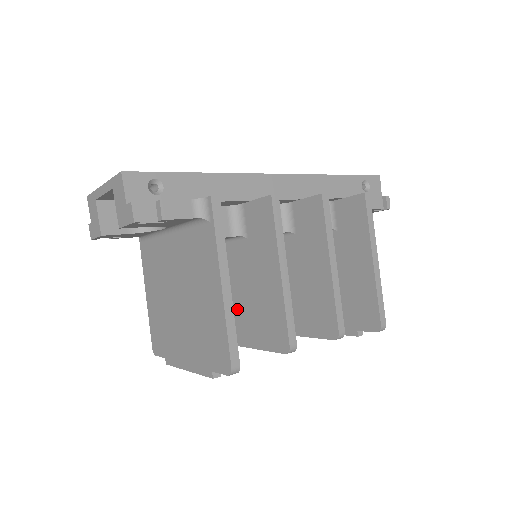
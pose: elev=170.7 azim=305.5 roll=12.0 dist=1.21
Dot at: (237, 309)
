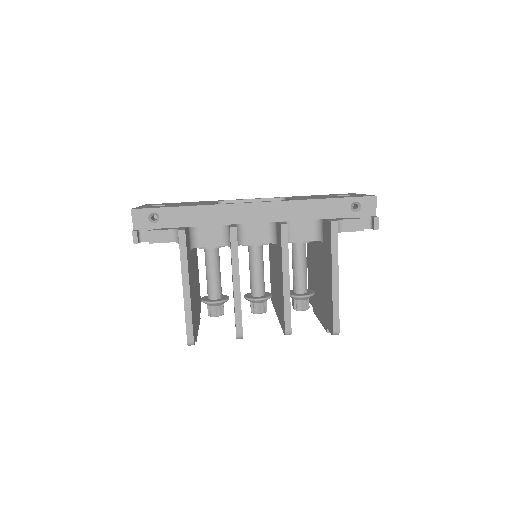
Dot at: (233, 294)
